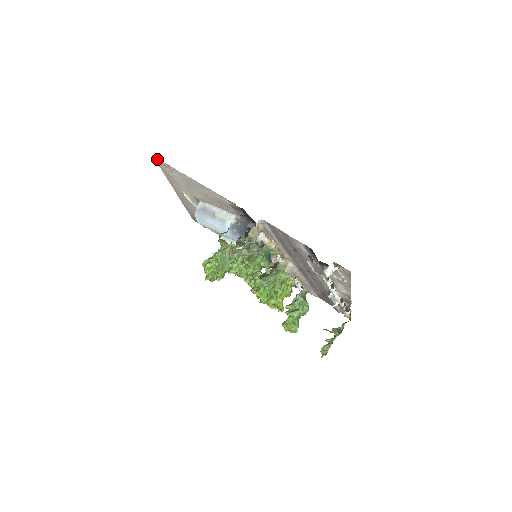
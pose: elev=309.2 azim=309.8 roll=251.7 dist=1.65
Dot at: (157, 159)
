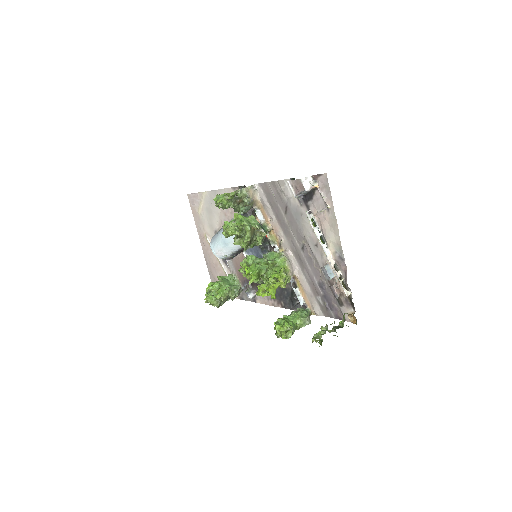
Dot at: (190, 196)
